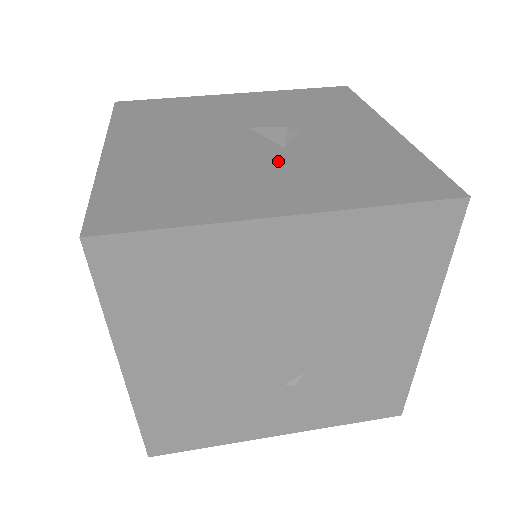
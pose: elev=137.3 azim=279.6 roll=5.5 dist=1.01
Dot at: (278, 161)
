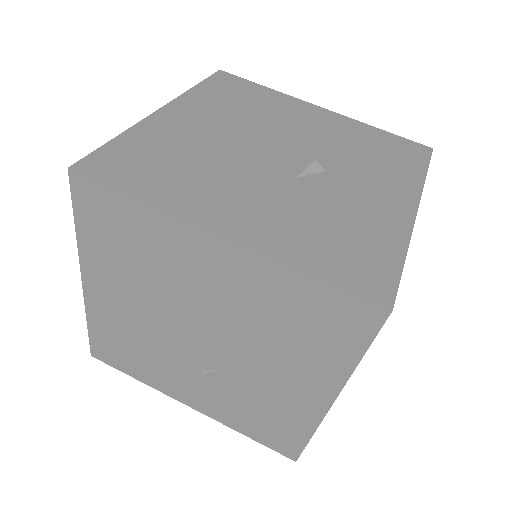
Dot at: (275, 186)
